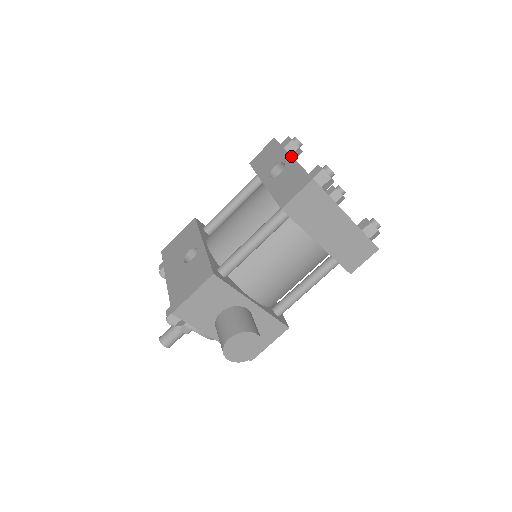
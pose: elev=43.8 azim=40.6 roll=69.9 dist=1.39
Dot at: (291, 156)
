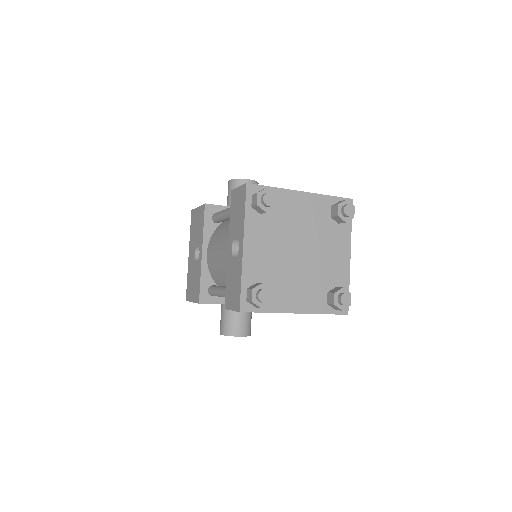
Dot at: (242, 247)
